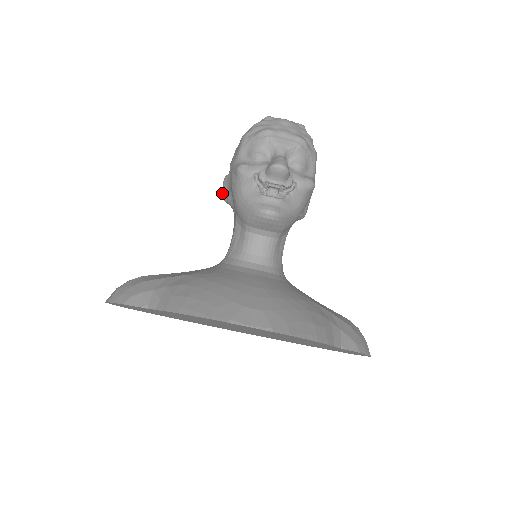
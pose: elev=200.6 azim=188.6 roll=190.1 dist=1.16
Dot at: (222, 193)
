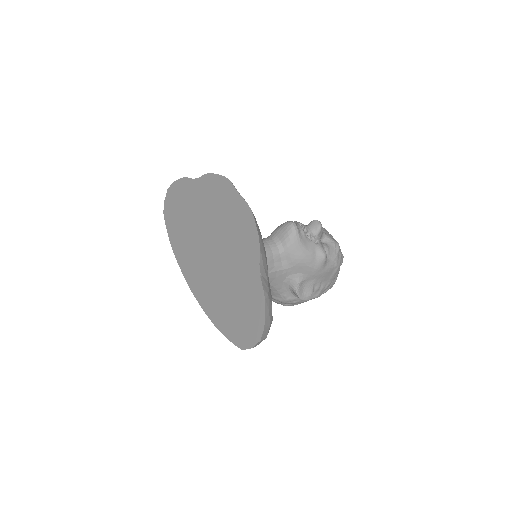
Dot at: occluded
